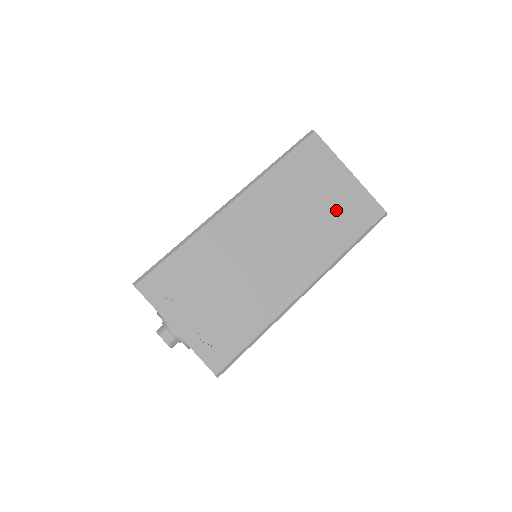
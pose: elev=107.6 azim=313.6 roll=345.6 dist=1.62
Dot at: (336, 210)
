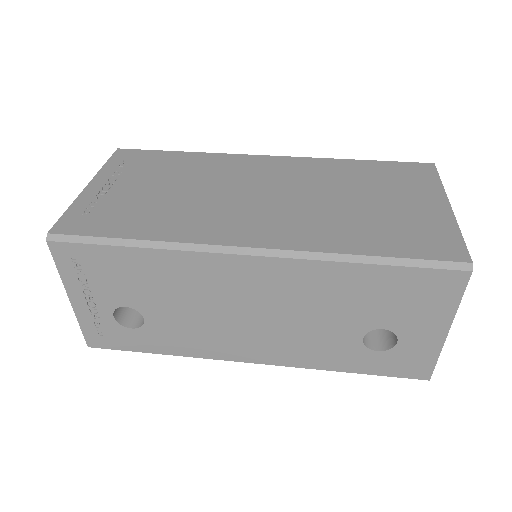
Dot at: (387, 218)
